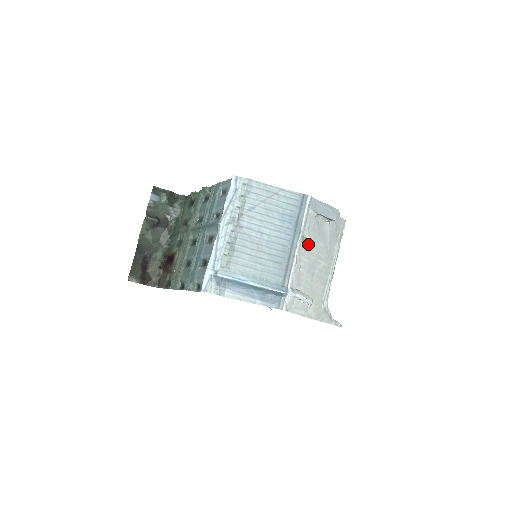
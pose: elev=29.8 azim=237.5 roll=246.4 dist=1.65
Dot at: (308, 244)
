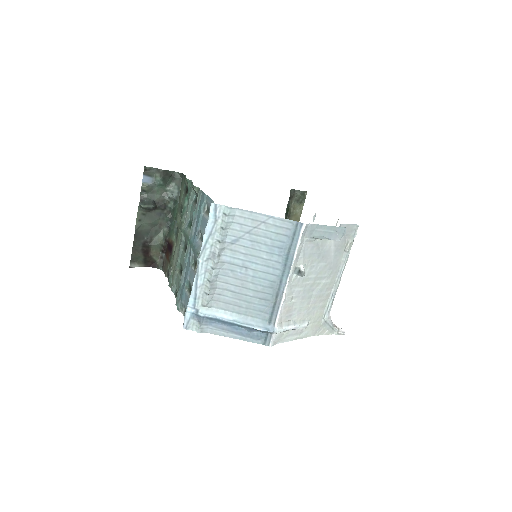
Dot at: occluded
